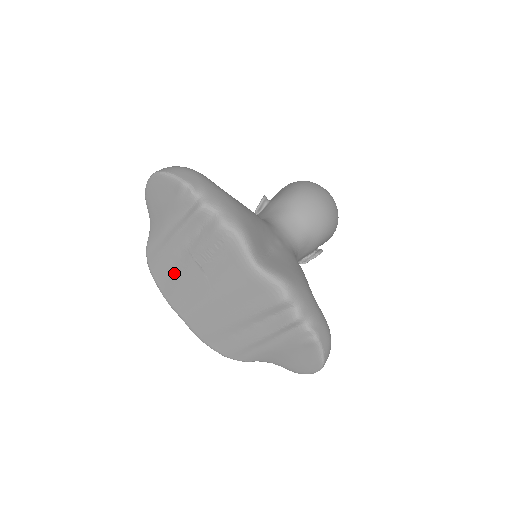
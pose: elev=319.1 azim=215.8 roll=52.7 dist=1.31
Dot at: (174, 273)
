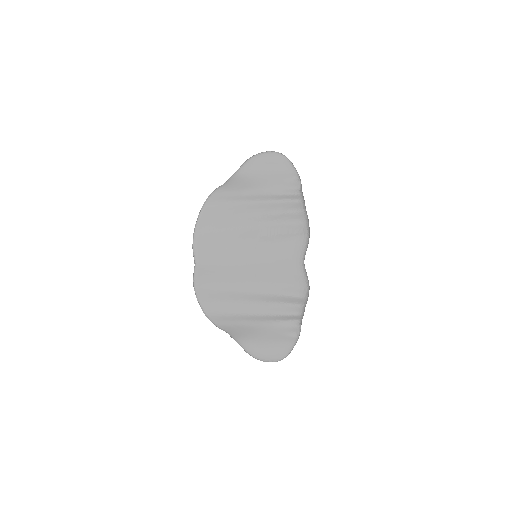
Dot at: (228, 224)
